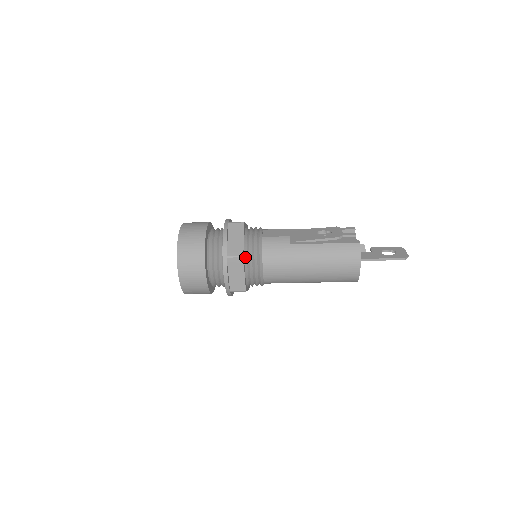
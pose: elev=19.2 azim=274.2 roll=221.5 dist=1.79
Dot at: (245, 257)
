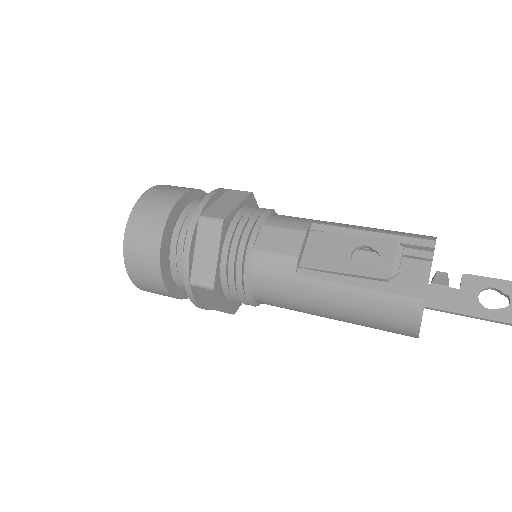
Dot at: (223, 280)
